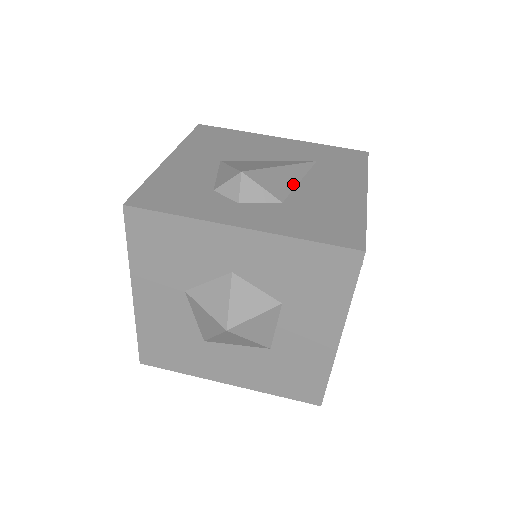
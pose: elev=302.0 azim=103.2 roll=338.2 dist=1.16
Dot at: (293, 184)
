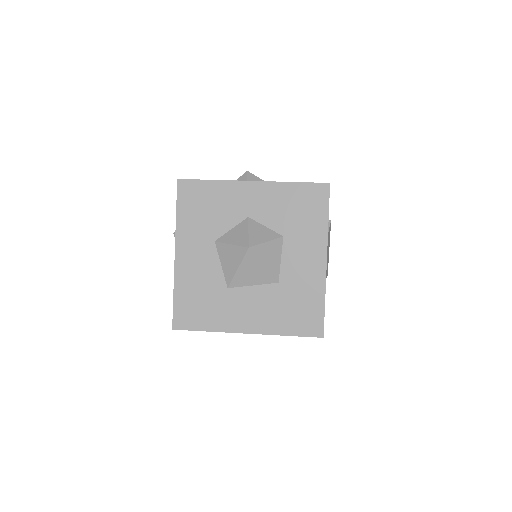
Dot at: occluded
